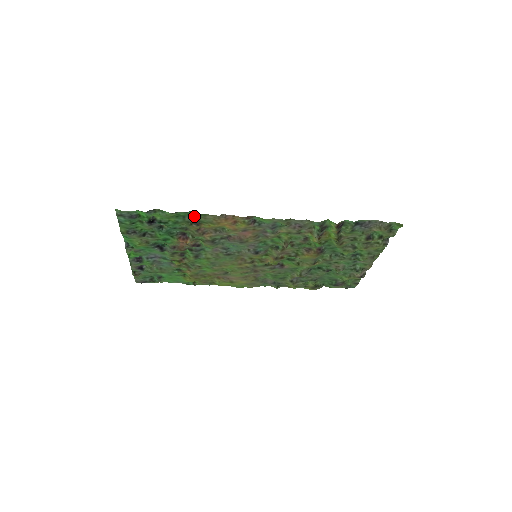
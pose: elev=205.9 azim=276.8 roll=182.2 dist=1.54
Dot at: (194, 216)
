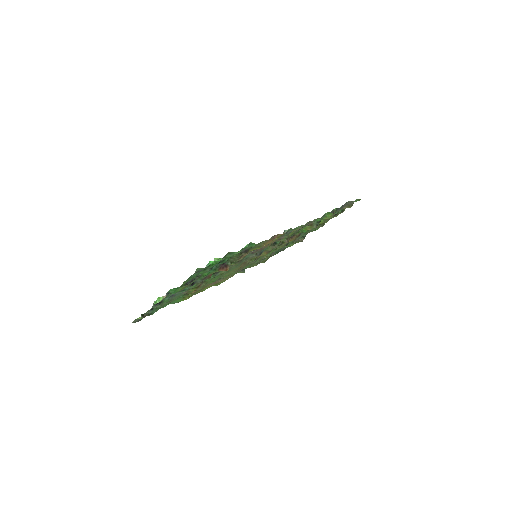
Dot at: (248, 246)
